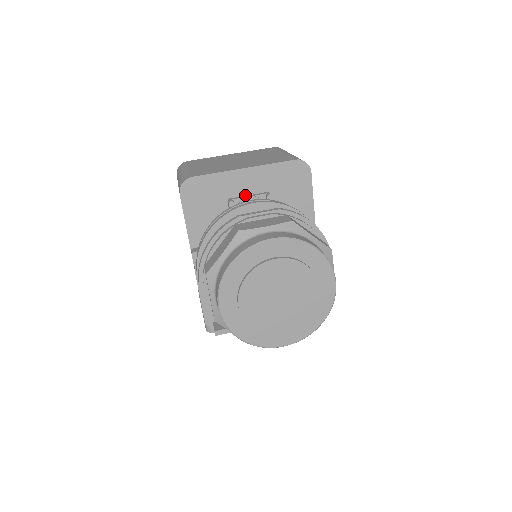
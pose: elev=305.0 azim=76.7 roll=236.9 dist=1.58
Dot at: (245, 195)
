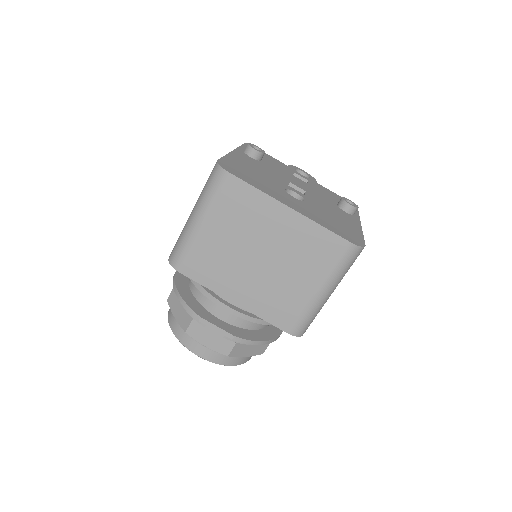
Dot at: occluded
